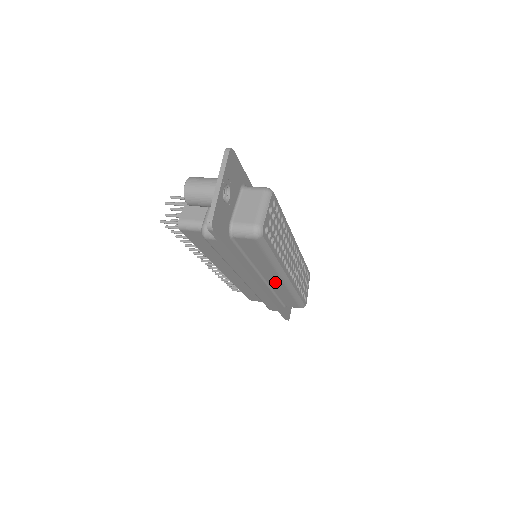
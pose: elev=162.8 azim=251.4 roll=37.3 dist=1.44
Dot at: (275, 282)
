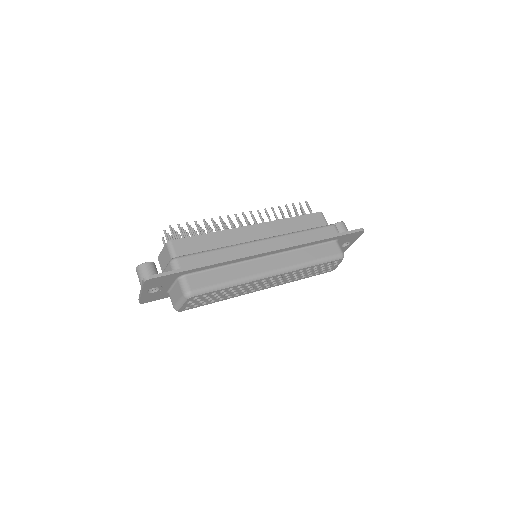
Dot at: occluded
